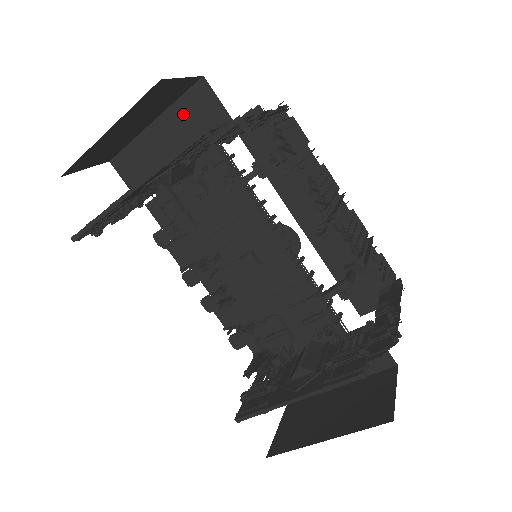
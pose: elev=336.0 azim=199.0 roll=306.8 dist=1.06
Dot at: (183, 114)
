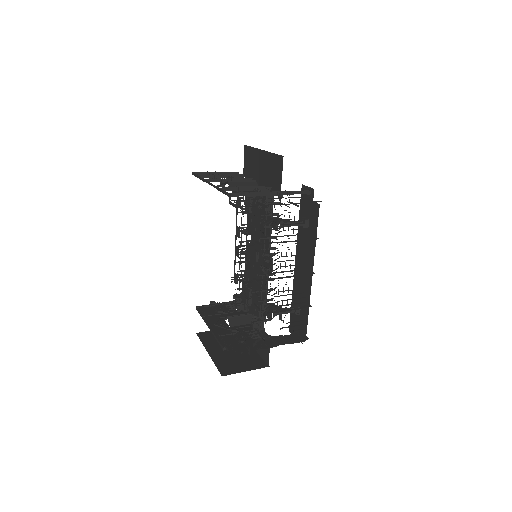
Dot at: (271, 162)
